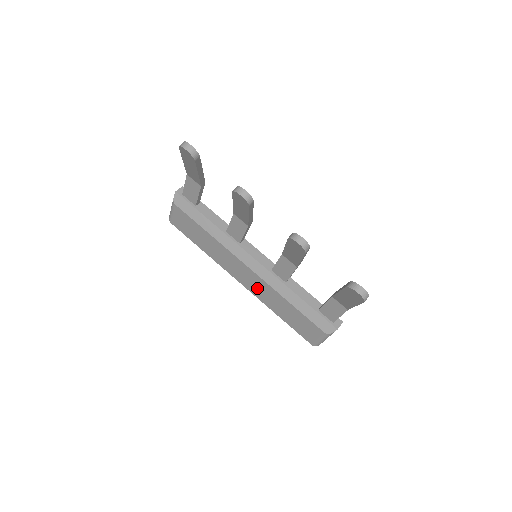
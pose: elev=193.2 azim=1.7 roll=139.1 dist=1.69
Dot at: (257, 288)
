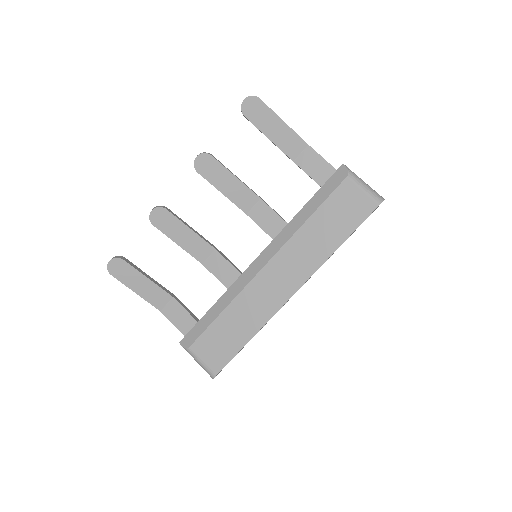
Dot at: (296, 265)
